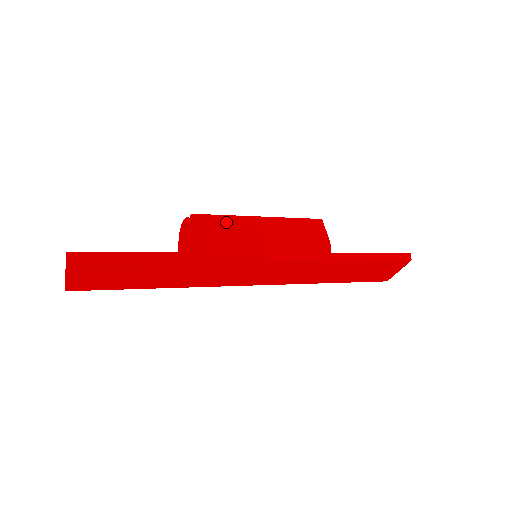
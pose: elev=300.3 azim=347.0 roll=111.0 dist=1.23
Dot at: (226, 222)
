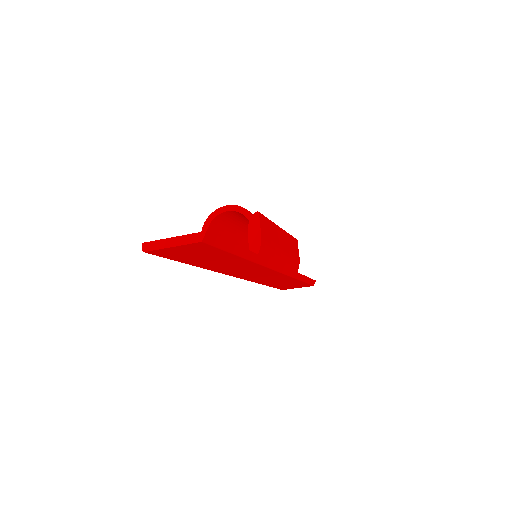
Dot at: (271, 228)
